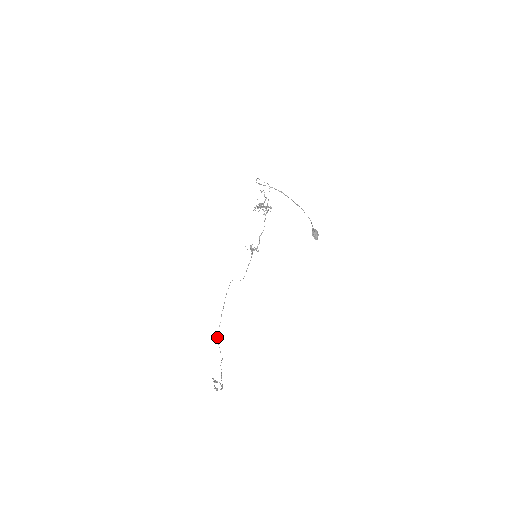
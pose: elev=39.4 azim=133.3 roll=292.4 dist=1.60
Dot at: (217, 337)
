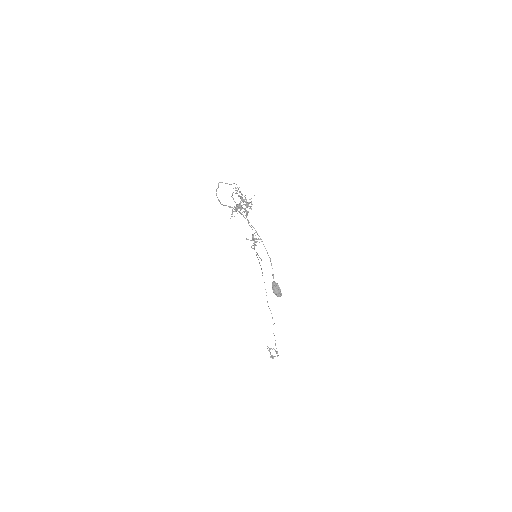
Dot at: occluded
